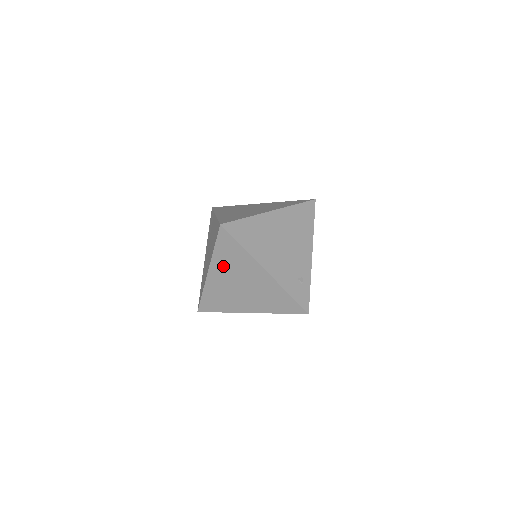
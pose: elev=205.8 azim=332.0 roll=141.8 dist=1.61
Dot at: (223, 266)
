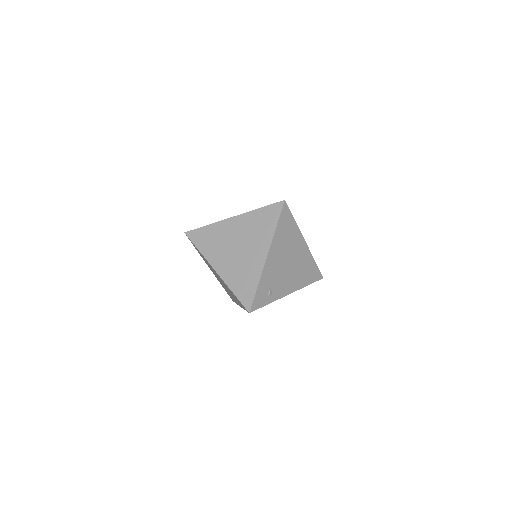
Dot at: (247, 224)
